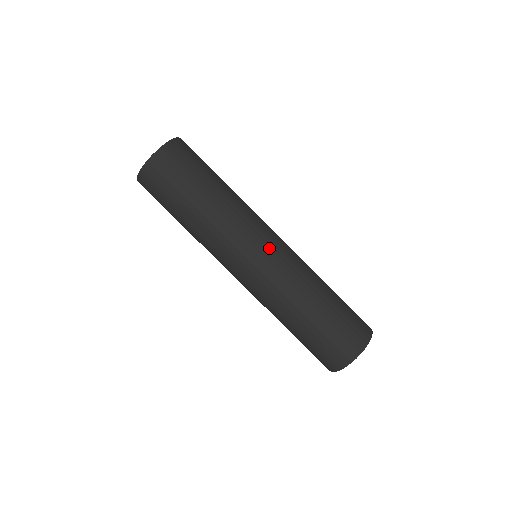
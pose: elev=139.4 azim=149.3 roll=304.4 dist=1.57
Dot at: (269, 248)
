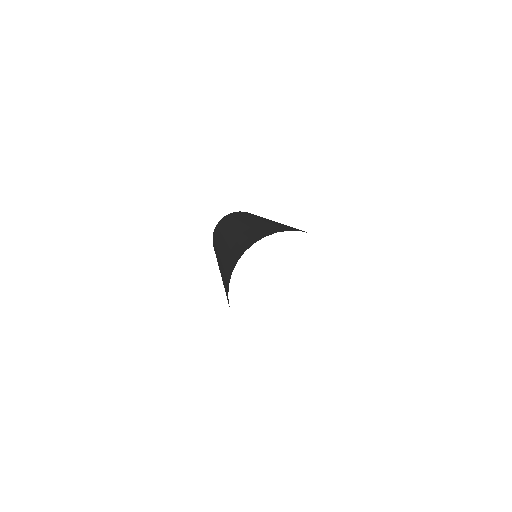
Dot at: occluded
